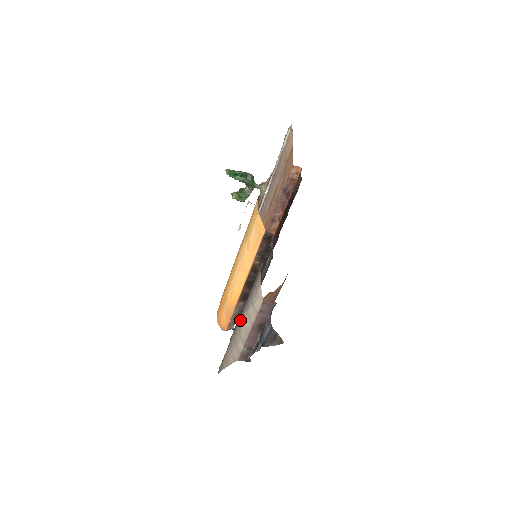
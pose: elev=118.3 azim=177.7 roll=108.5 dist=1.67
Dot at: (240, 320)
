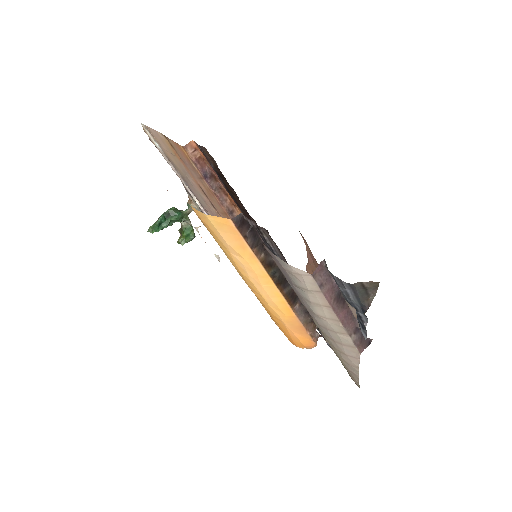
Dot at: (315, 320)
